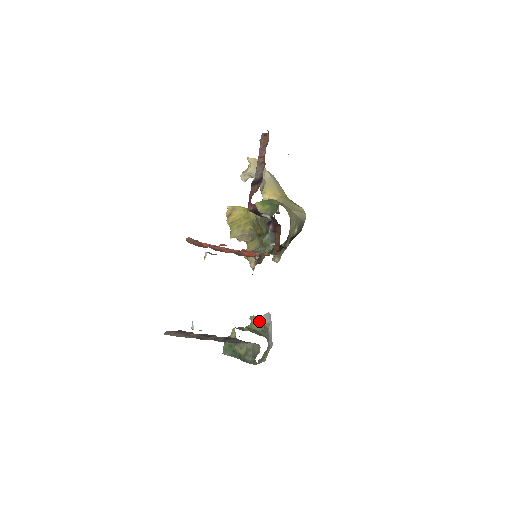
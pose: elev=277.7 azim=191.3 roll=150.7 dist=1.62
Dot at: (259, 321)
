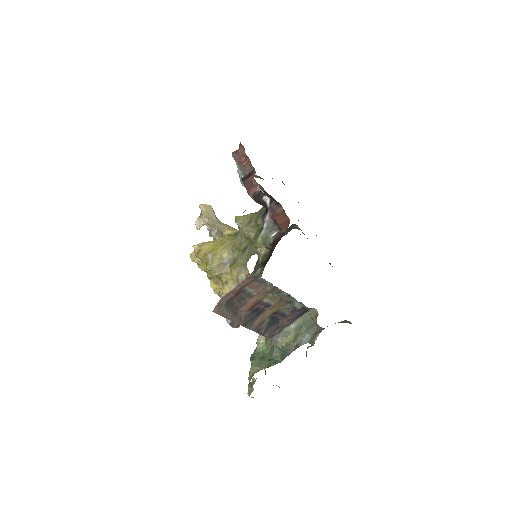
Dot at: occluded
